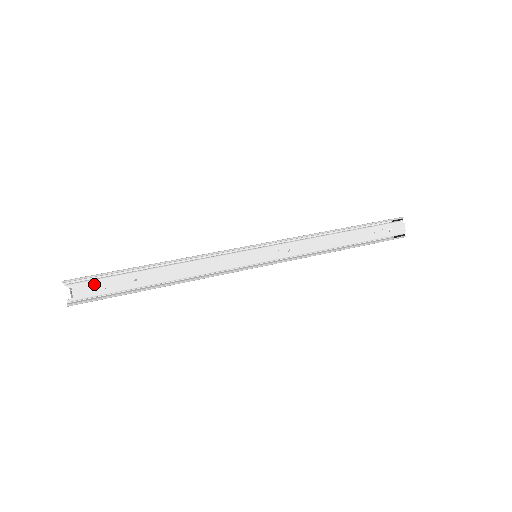
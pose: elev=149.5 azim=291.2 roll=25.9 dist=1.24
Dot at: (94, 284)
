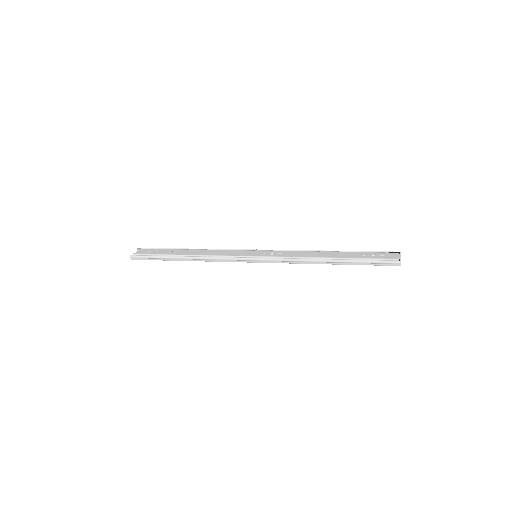
Dot at: (151, 250)
